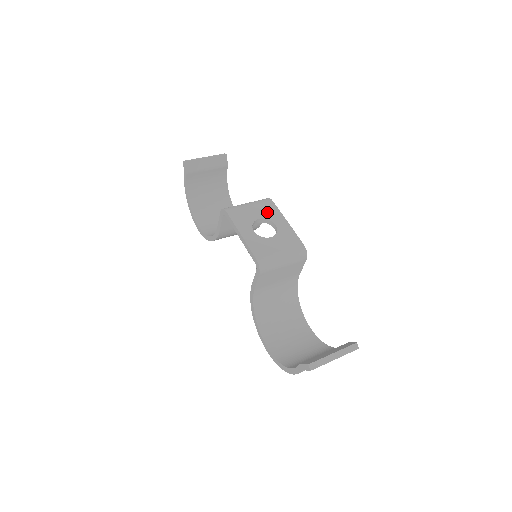
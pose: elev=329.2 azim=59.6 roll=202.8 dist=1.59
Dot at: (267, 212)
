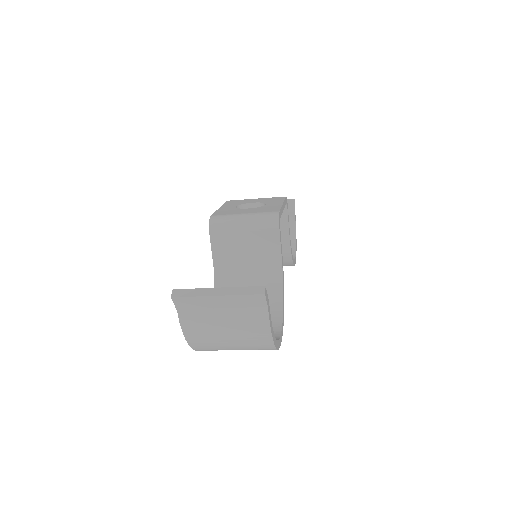
Dot at: (269, 200)
